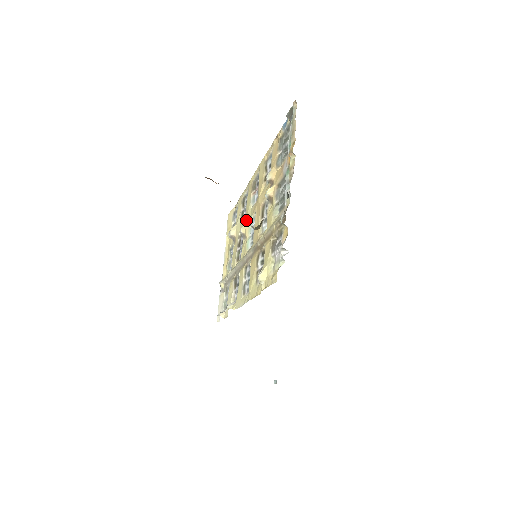
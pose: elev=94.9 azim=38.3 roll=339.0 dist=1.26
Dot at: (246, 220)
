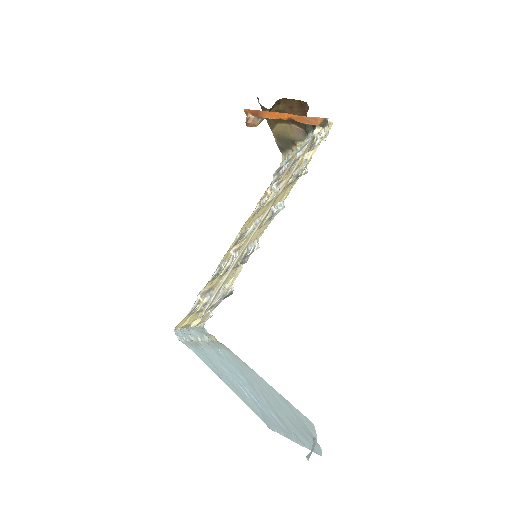
Dot at: occluded
